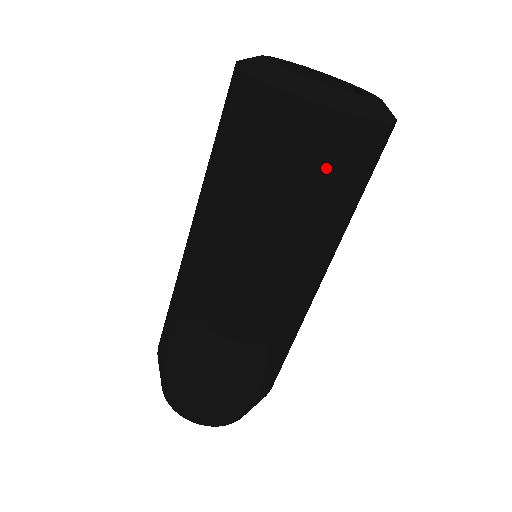
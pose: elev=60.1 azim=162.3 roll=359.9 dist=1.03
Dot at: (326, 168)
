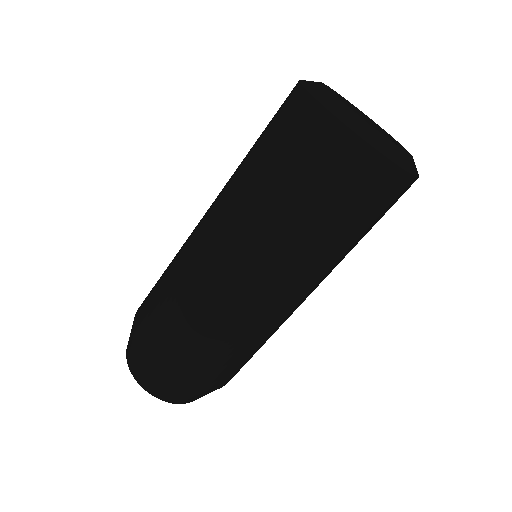
Dot at: occluded
